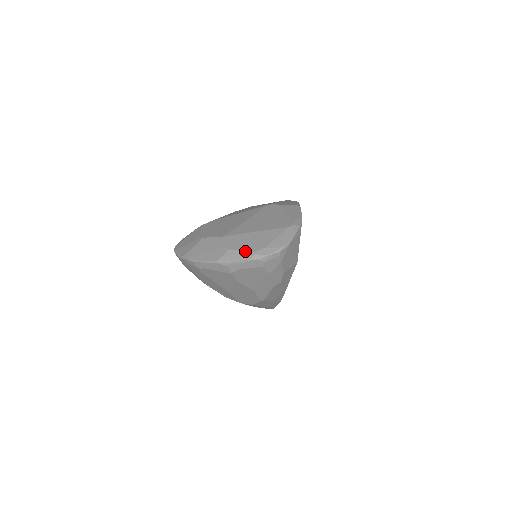
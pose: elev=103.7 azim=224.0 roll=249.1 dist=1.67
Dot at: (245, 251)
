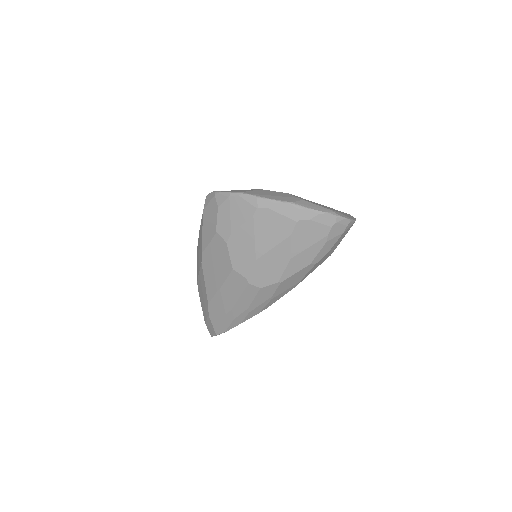
Dot at: (321, 206)
